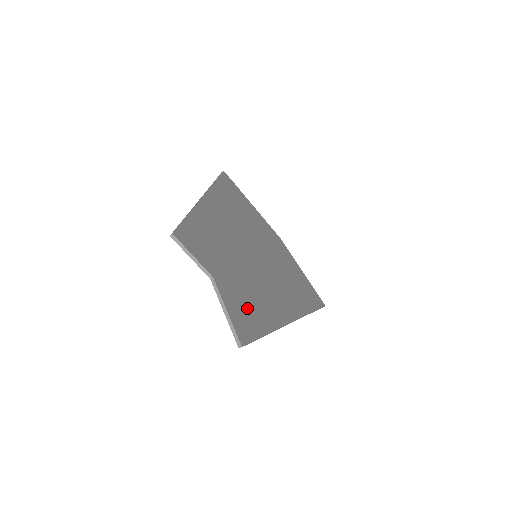
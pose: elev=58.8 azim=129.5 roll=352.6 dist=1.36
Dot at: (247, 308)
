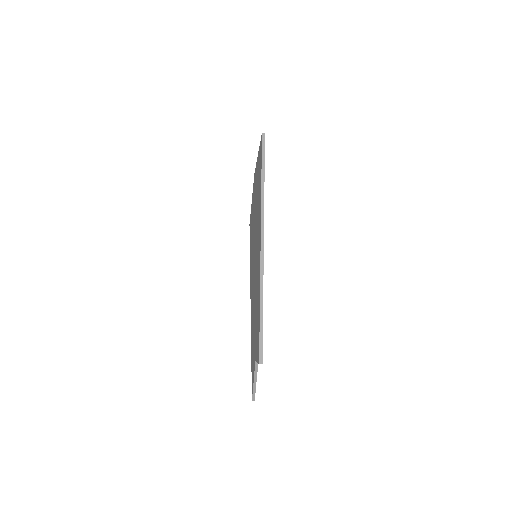
Dot at: occluded
